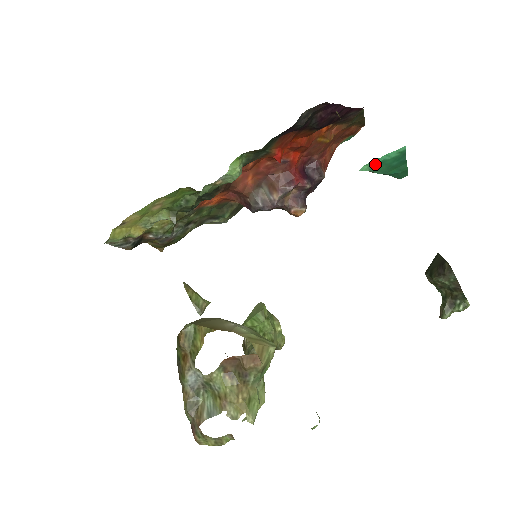
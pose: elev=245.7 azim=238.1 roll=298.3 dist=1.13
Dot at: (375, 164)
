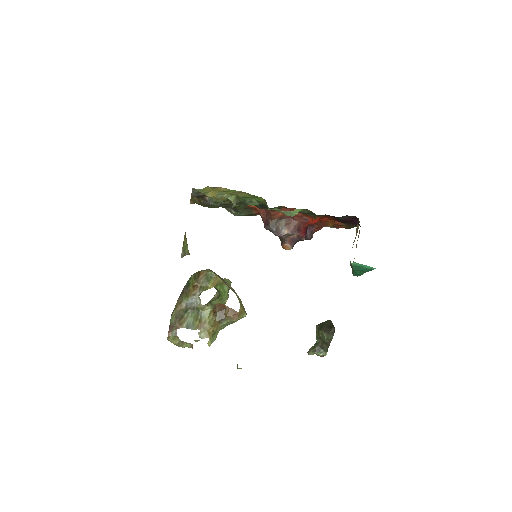
Dot at: (358, 265)
